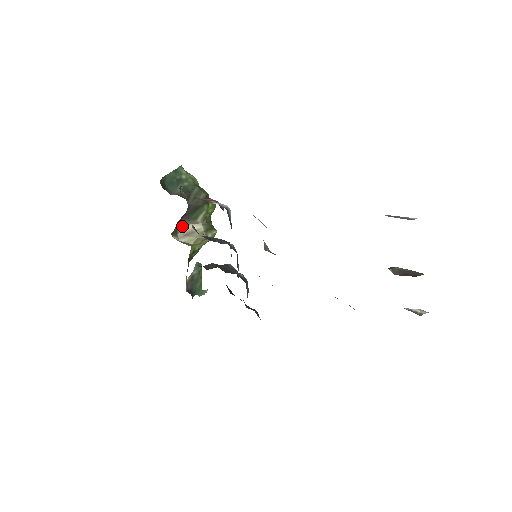
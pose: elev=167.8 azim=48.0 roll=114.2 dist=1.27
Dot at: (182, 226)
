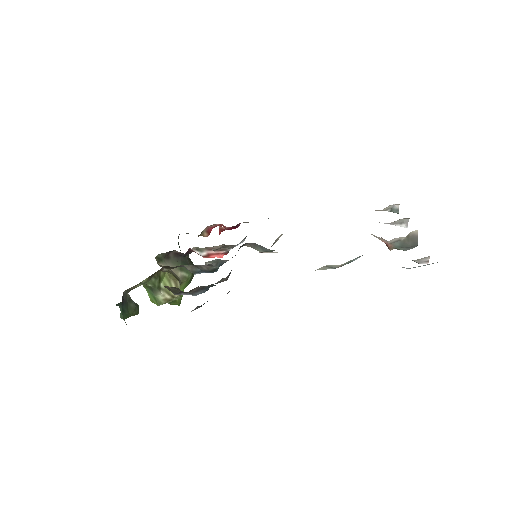
Dot at: (166, 264)
